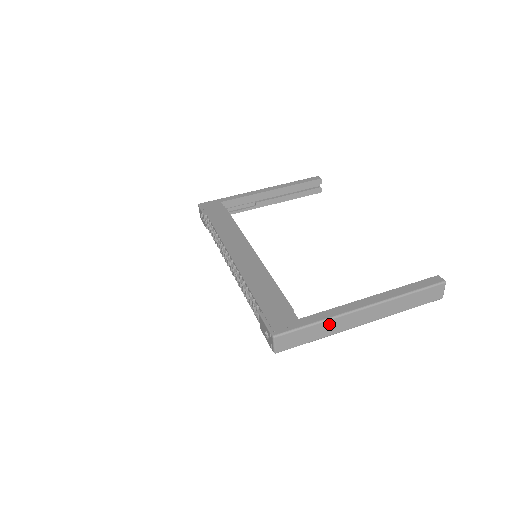
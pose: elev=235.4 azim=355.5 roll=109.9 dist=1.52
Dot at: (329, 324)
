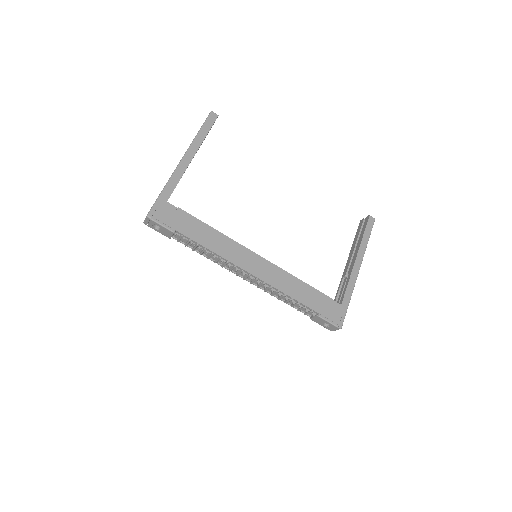
Dot at: occluded
